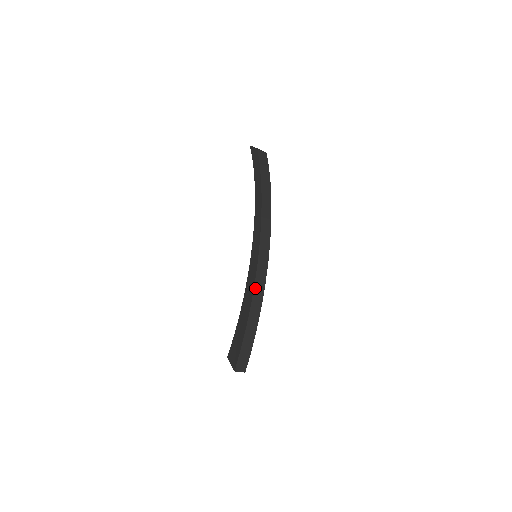
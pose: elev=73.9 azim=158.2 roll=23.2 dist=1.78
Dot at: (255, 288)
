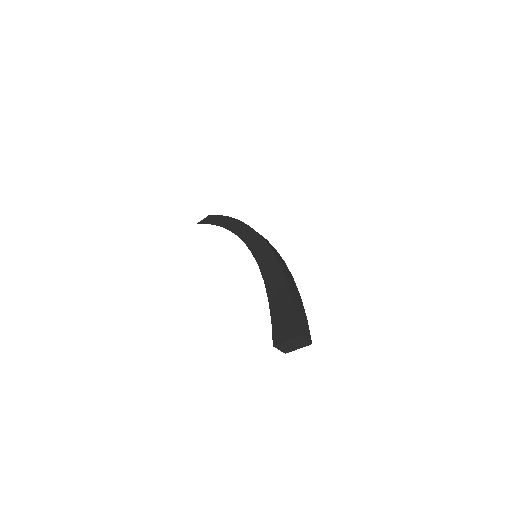
Dot at: (277, 259)
